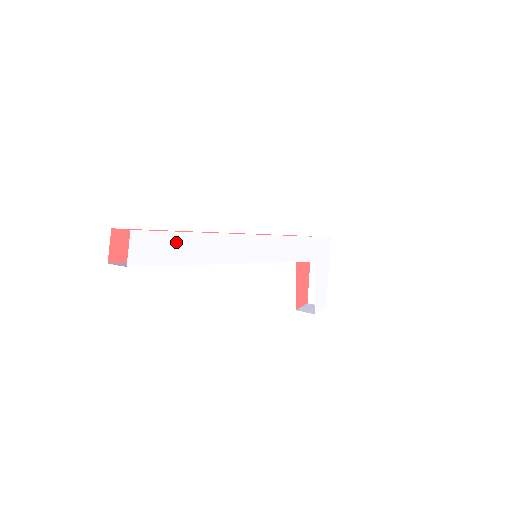
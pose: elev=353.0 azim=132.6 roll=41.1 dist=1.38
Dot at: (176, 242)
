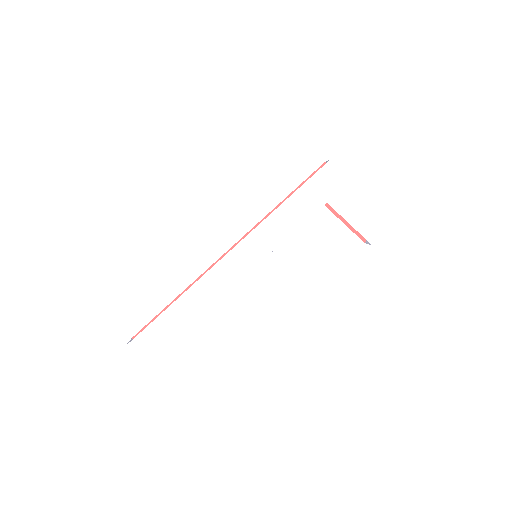
Dot at: (162, 324)
